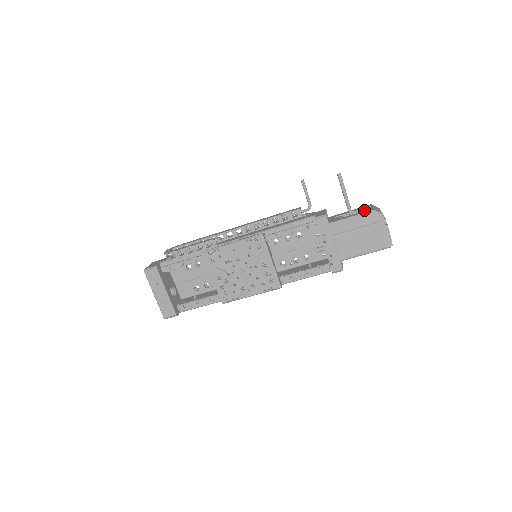
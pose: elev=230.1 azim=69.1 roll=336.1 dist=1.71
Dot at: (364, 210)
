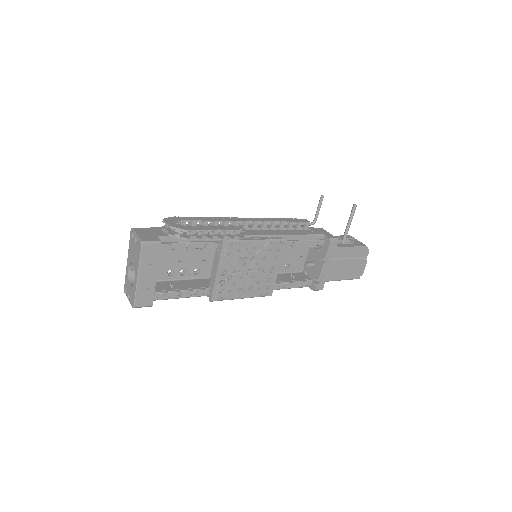
Dot at: (353, 241)
